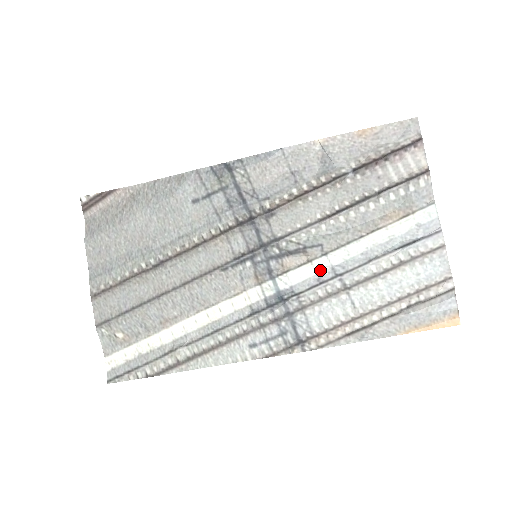
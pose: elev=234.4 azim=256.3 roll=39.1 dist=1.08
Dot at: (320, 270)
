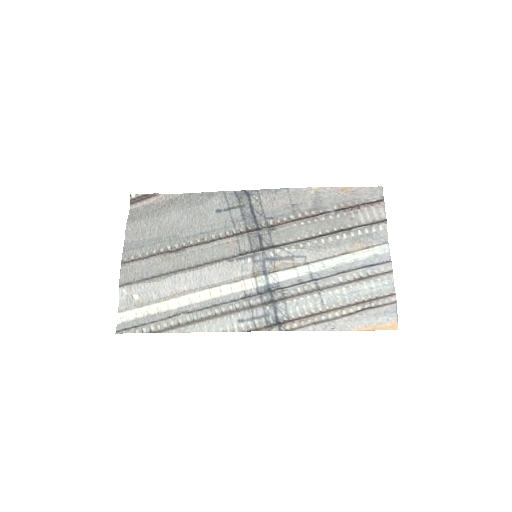
Dot at: (301, 274)
